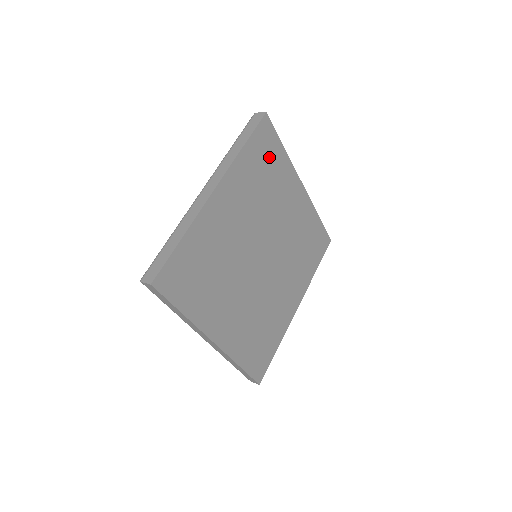
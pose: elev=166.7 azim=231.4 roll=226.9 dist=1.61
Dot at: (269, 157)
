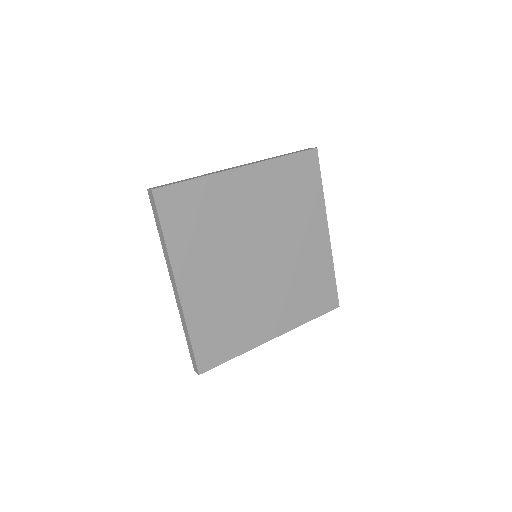
Dot at: (304, 182)
